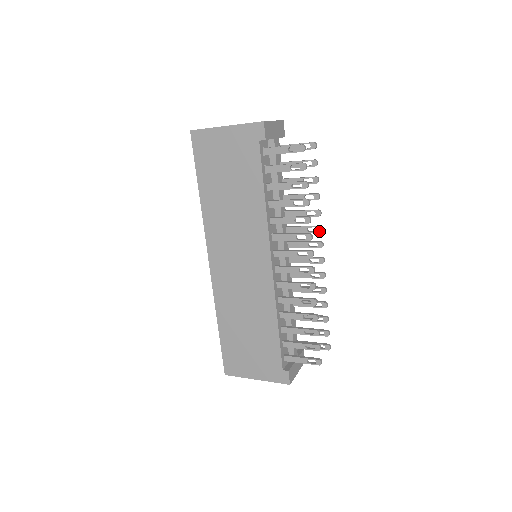
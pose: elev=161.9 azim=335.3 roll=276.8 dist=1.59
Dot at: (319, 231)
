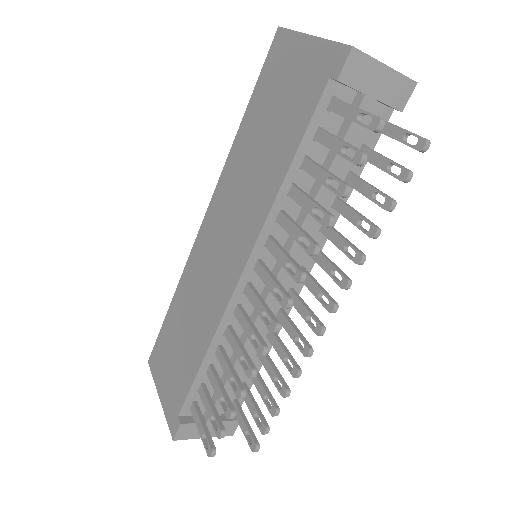
Dot at: (342, 285)
